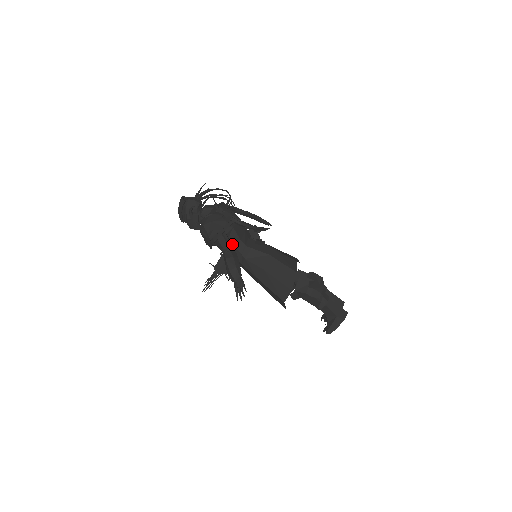
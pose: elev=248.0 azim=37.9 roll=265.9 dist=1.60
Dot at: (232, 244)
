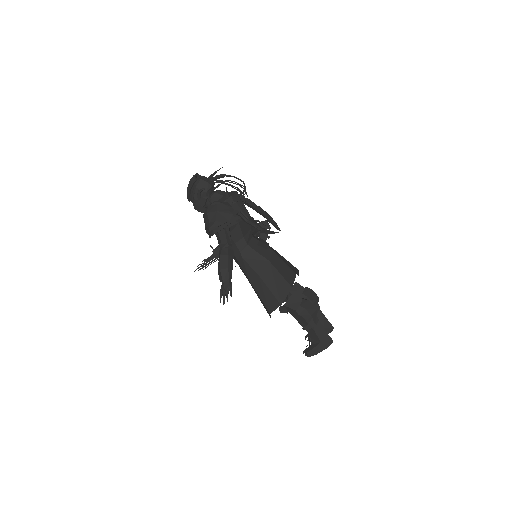
Dot at: (233, 239)
